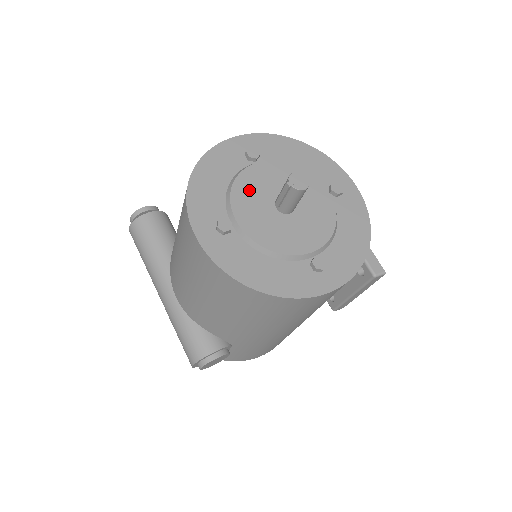
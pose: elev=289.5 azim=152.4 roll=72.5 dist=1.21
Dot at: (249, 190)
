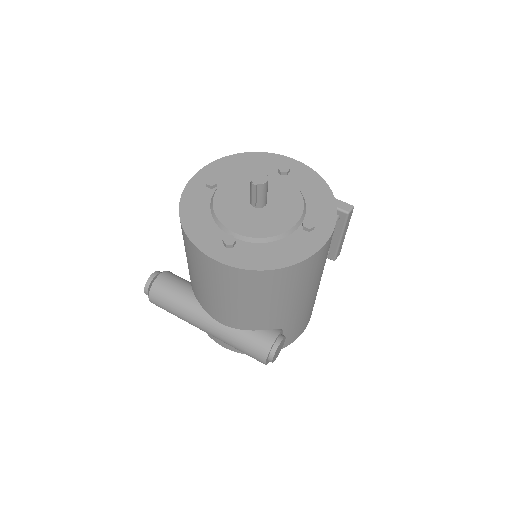
Dot at: (228, 207)
